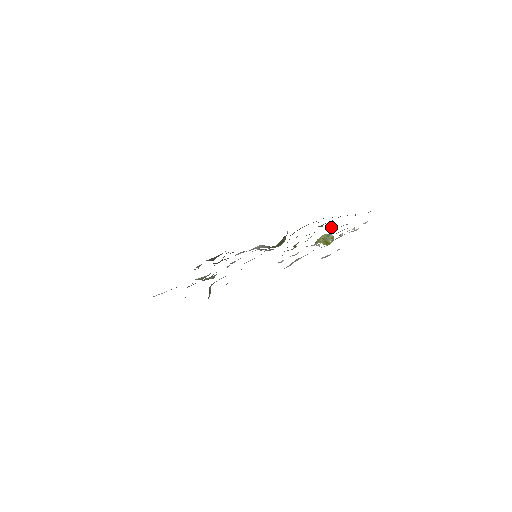
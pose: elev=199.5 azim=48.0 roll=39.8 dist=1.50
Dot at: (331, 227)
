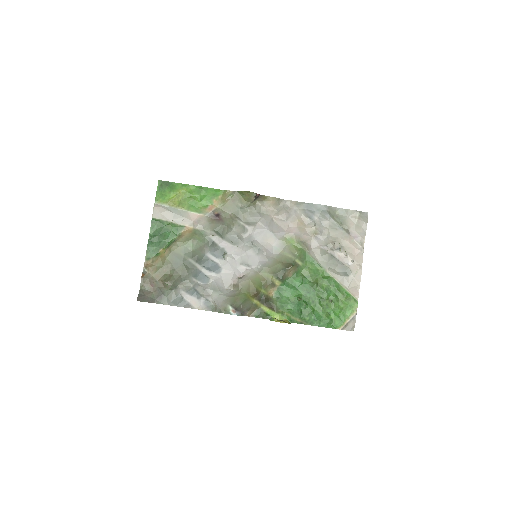
Dot at: (324, 276)
